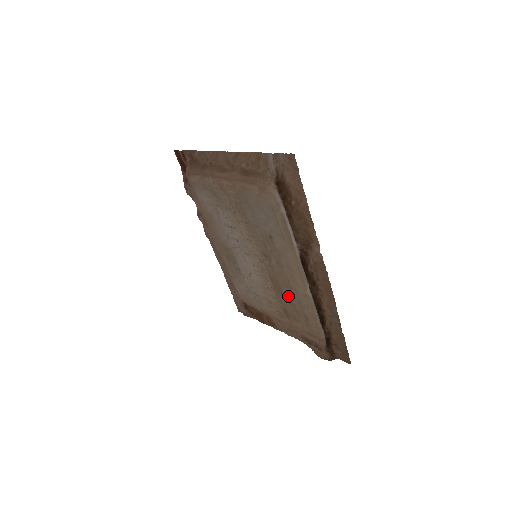
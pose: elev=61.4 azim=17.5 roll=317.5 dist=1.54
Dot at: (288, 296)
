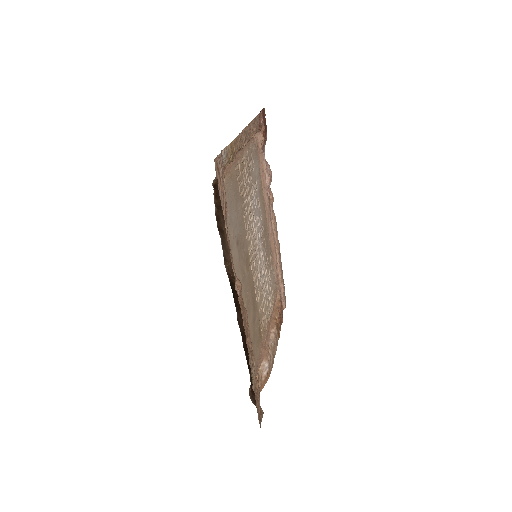
Dot at: (252, 315)
